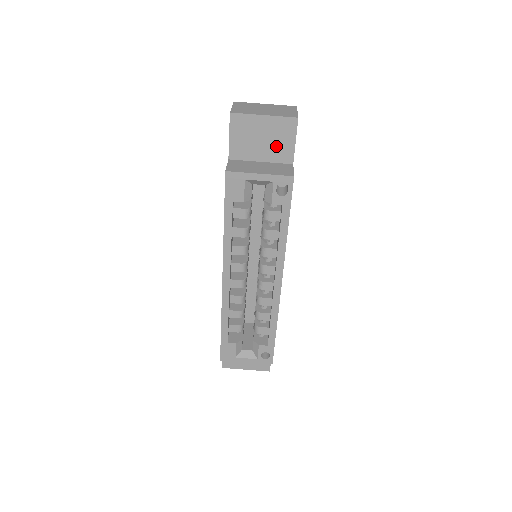
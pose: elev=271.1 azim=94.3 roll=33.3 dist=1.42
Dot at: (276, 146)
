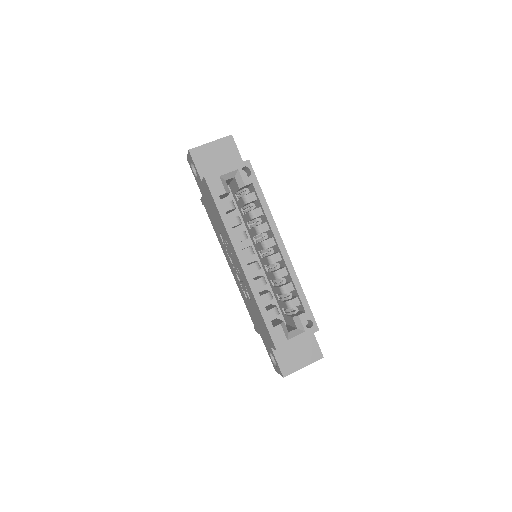
Dot at: (228, 158)
